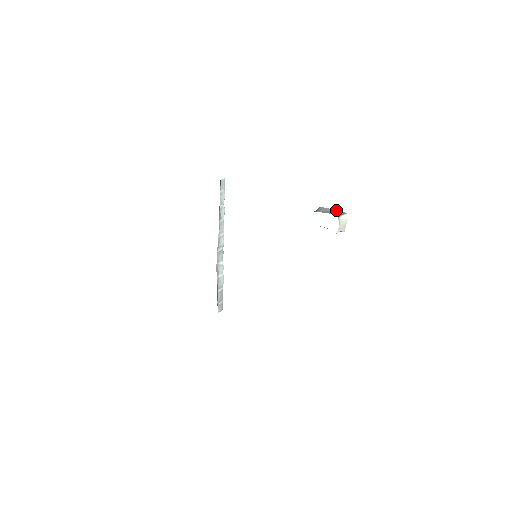
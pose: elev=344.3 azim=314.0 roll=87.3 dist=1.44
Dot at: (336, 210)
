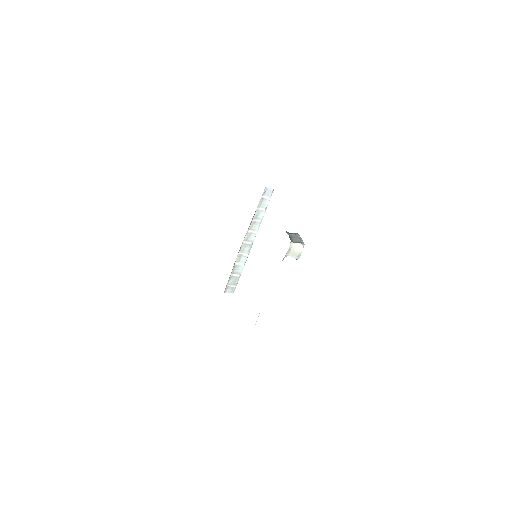
Dot at: (301, 239)
